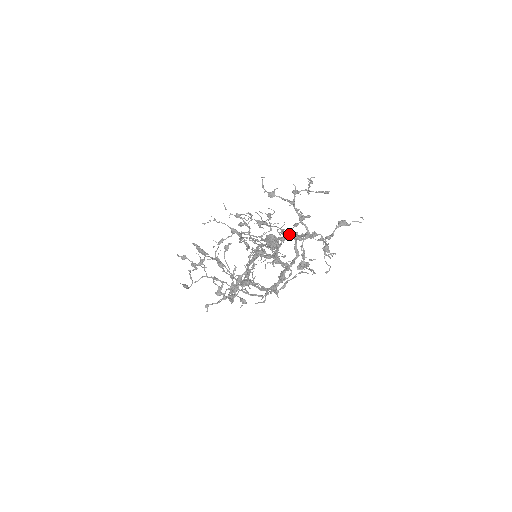
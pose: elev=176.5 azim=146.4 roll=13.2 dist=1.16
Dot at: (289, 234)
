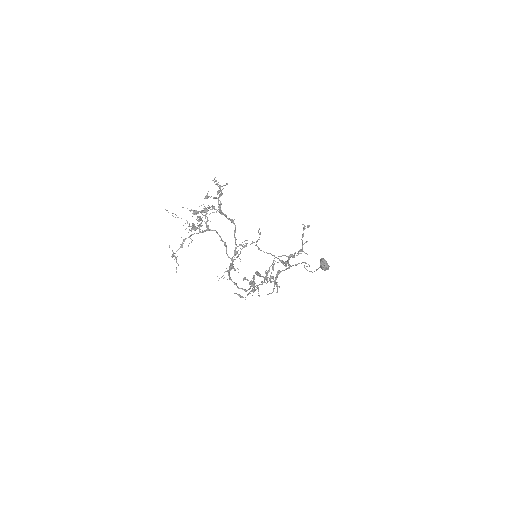
Dot at: occluded
